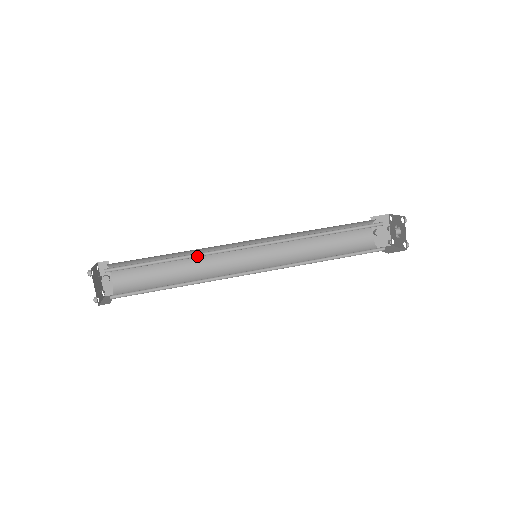
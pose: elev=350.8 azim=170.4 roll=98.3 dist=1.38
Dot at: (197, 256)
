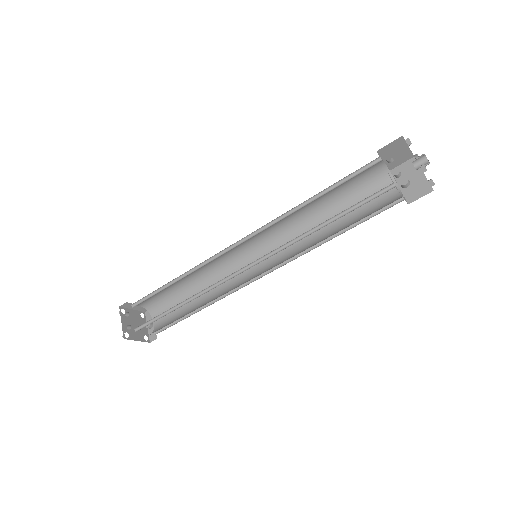
Dot at: occluded
